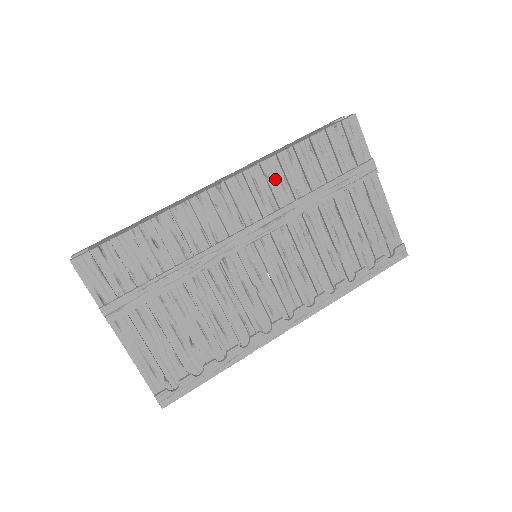
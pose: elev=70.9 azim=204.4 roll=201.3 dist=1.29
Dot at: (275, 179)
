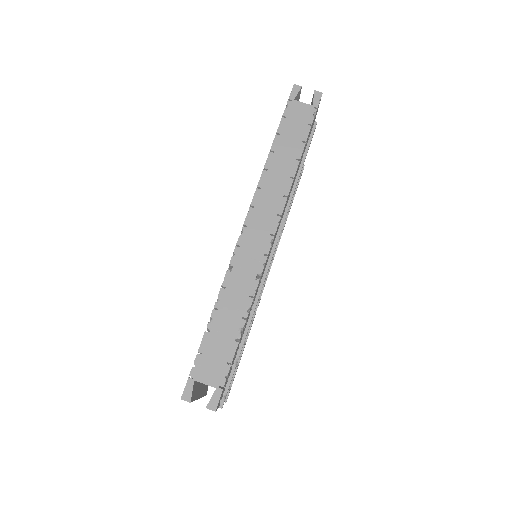
Dot at: occluded
